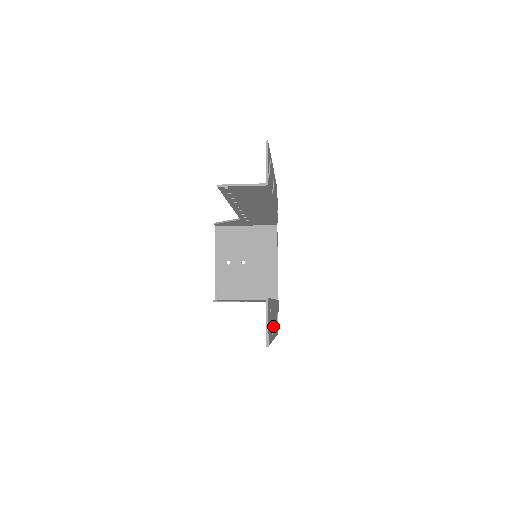
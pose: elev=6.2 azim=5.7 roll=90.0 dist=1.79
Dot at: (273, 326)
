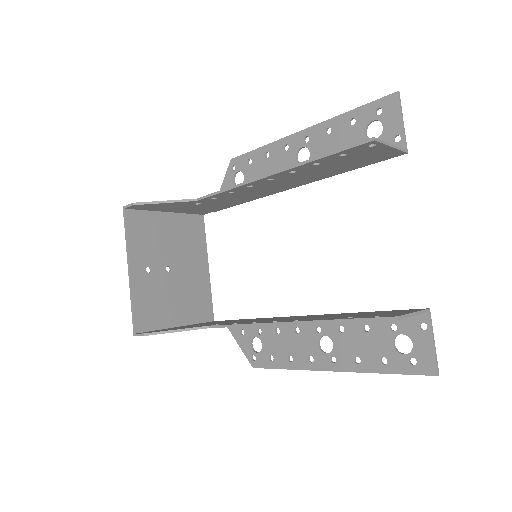
Dot at: (338, 352)
